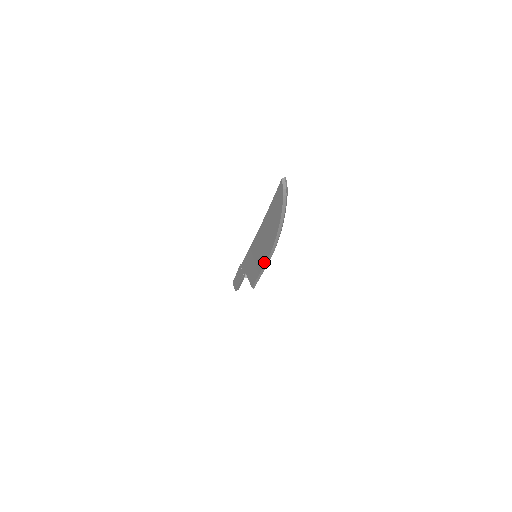
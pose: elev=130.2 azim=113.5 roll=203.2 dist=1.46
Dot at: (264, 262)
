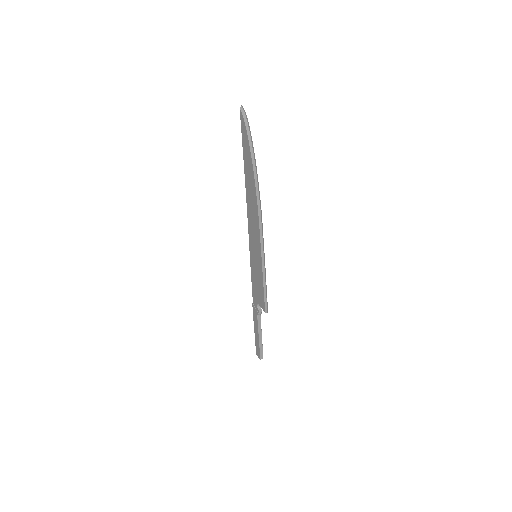
Dot at: (259, 242)
